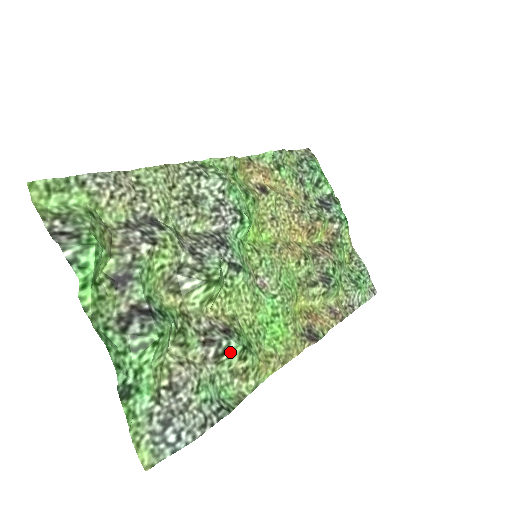
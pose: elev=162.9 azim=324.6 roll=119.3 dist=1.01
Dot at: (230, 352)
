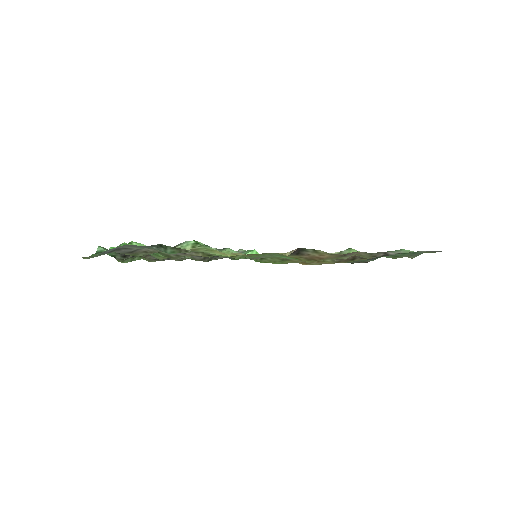
Dot at: (184, 244)
